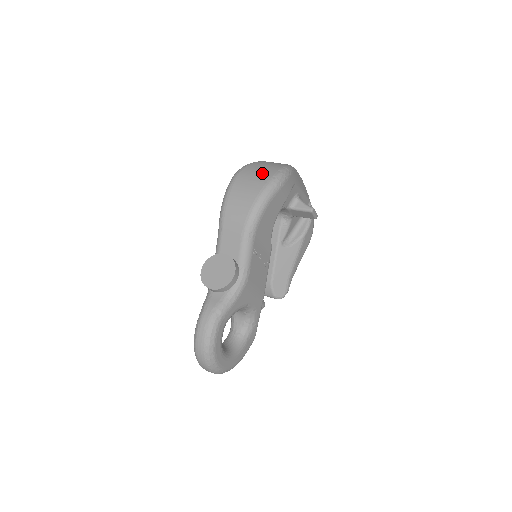
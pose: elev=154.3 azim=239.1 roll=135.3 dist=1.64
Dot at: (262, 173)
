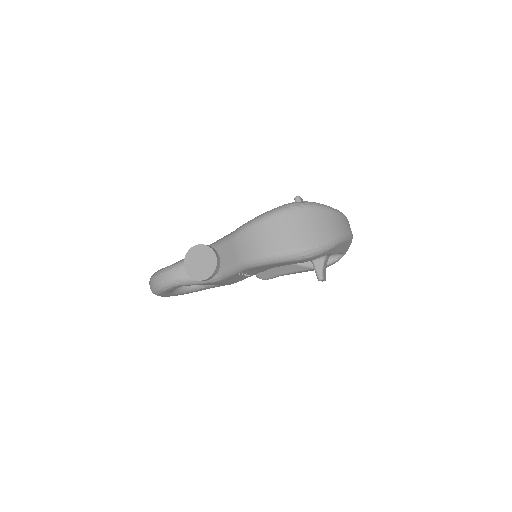
Dot at: (301, 234)
